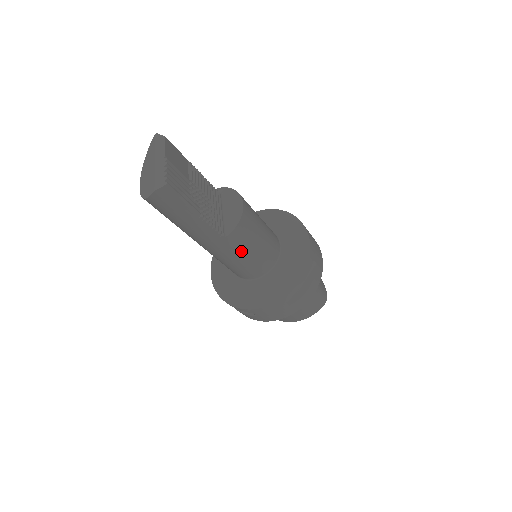
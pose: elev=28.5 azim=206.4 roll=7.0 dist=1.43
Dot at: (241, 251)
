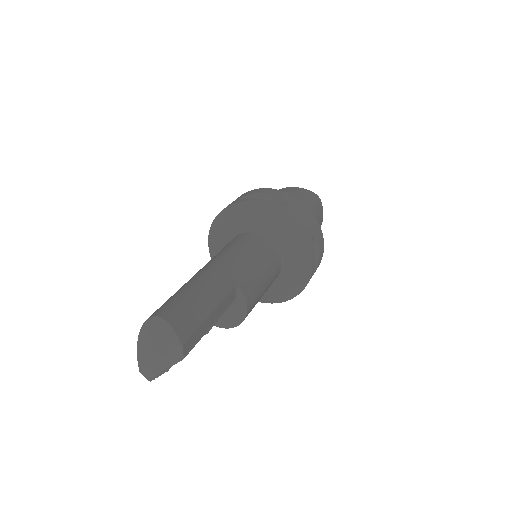
Dot at: occluded
